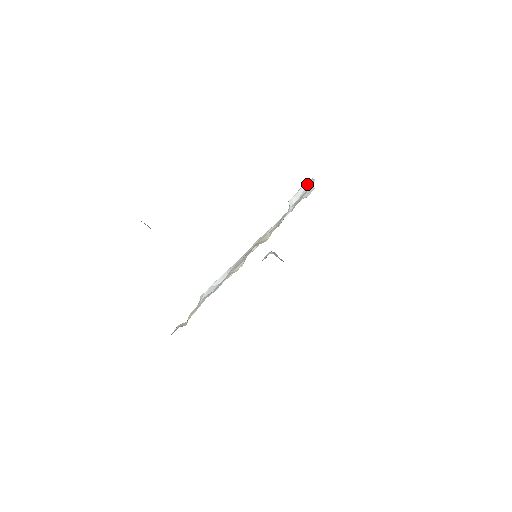
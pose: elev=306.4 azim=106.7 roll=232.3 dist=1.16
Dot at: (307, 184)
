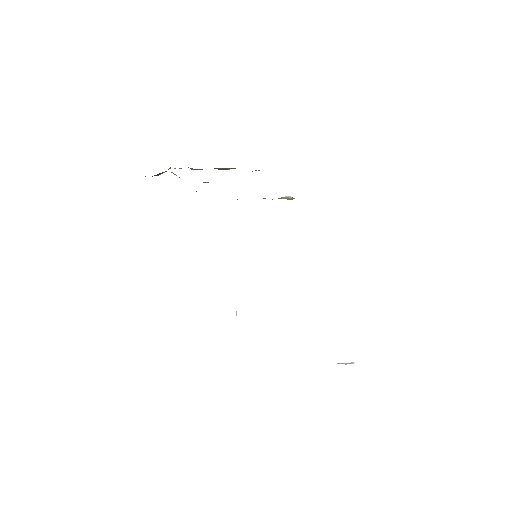
Dot at: occluded
